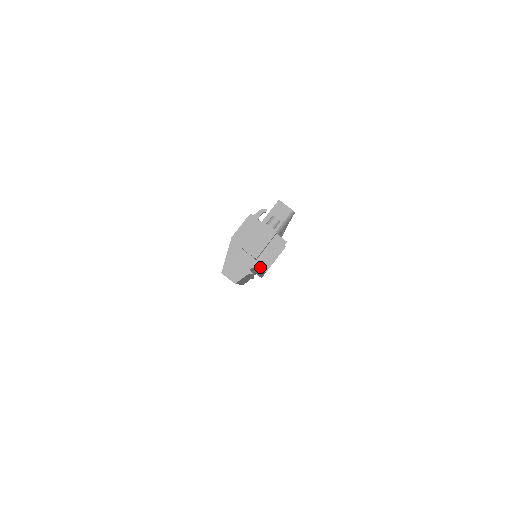
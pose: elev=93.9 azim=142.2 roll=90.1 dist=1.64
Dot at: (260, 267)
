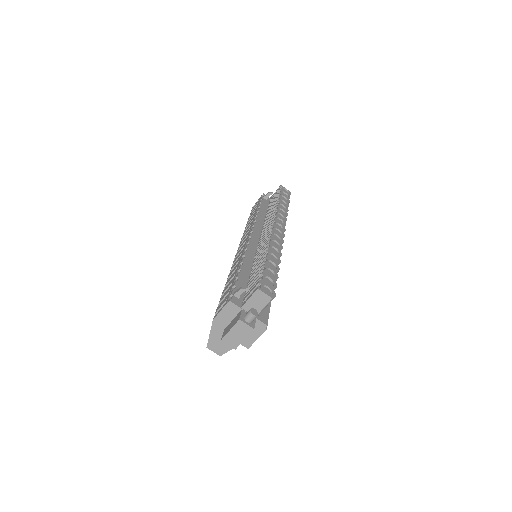
Dot at: (242, 345)
